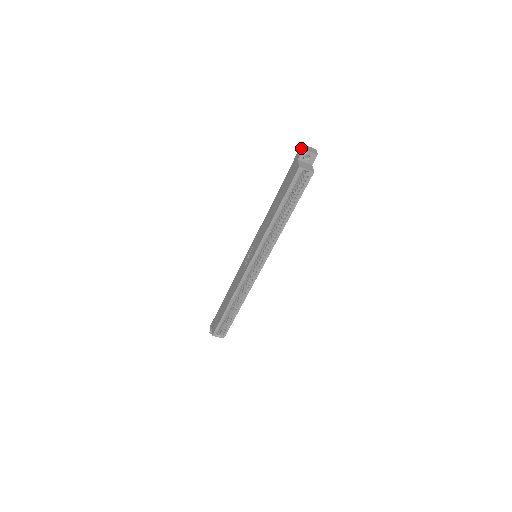
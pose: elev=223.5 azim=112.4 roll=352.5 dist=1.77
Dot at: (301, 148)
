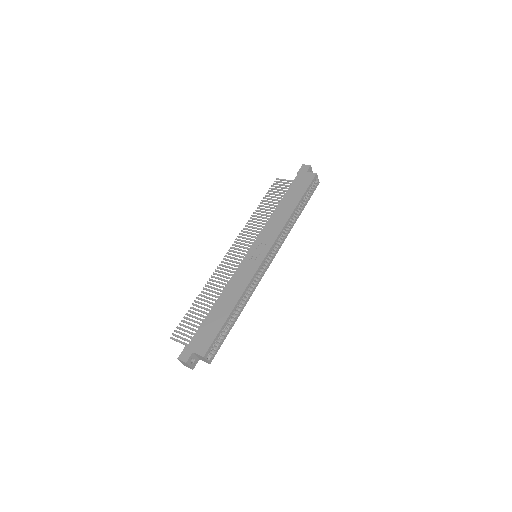
Dot at: (306, 165)
